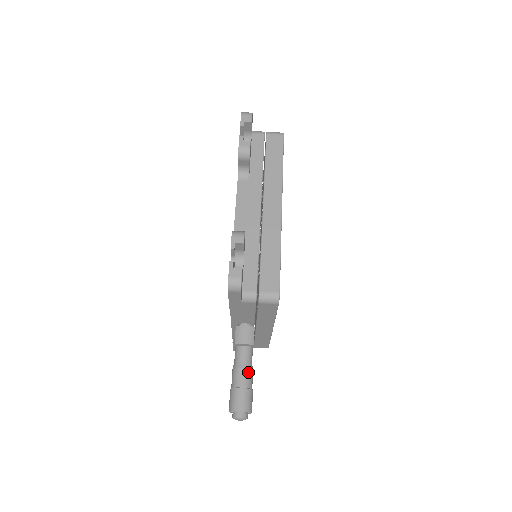
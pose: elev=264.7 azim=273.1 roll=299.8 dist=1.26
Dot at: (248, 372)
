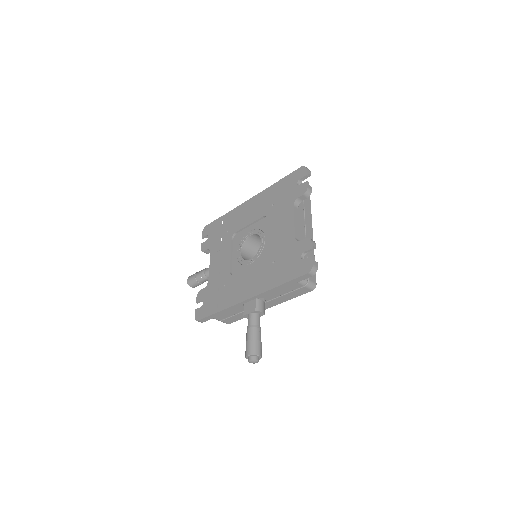
Dot at: occluded
